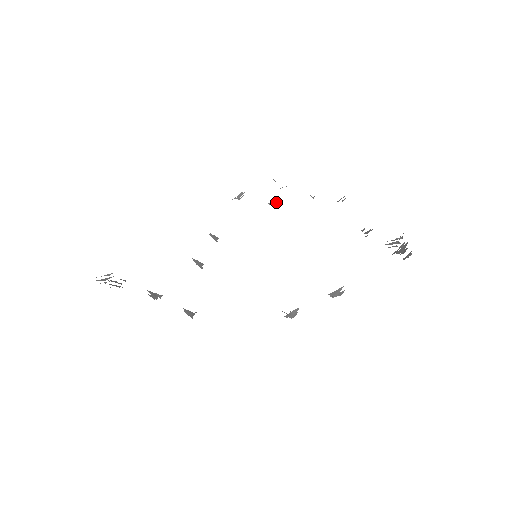
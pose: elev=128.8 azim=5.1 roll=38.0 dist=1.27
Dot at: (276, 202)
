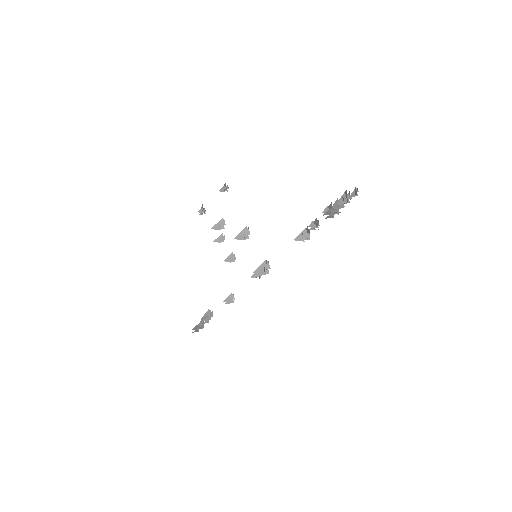
Dot at: (228, 188)
